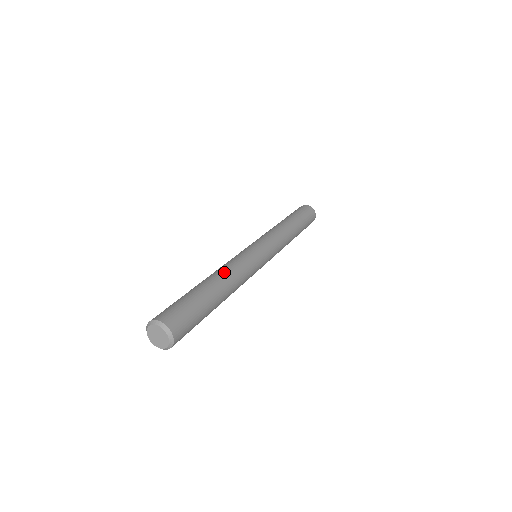
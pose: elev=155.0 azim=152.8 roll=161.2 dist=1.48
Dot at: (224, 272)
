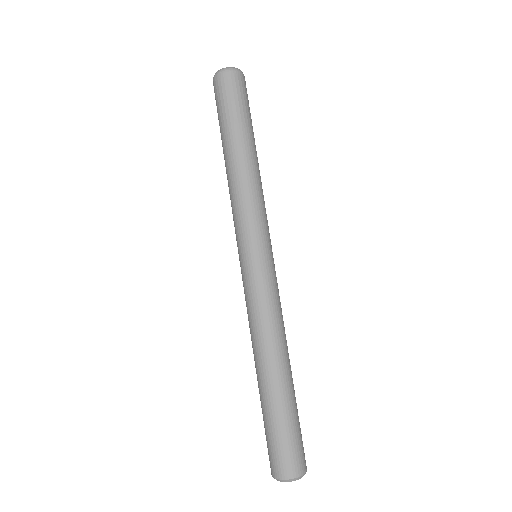
Dot at: (274, 347)
